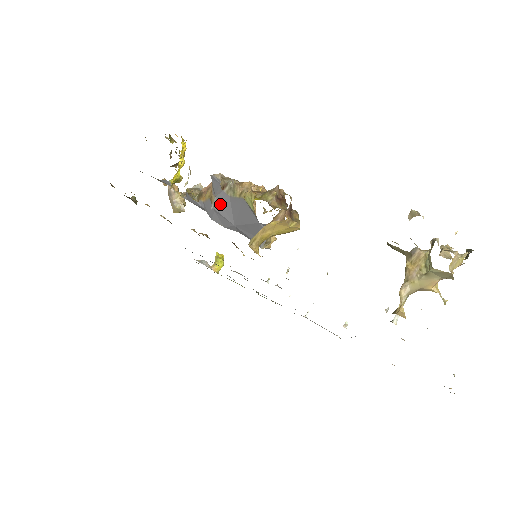
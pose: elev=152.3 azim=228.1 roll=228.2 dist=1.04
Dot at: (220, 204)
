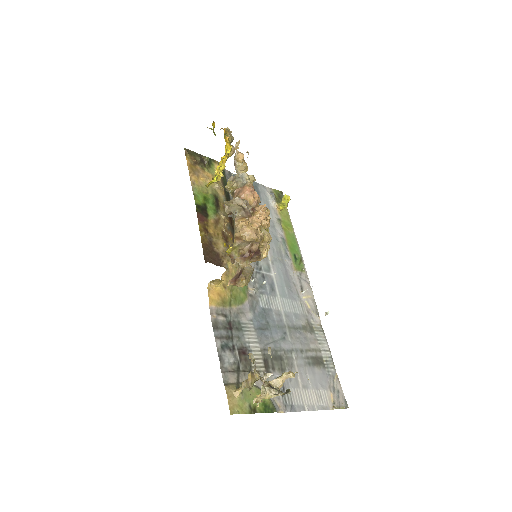
Dot at: occluded
